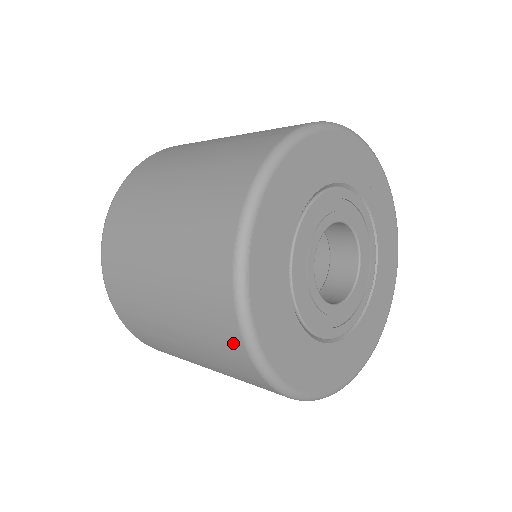
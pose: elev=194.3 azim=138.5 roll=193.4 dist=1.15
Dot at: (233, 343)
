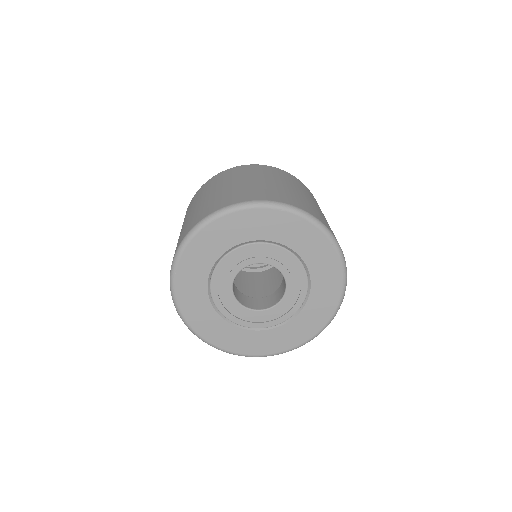
Dot at: occluded
